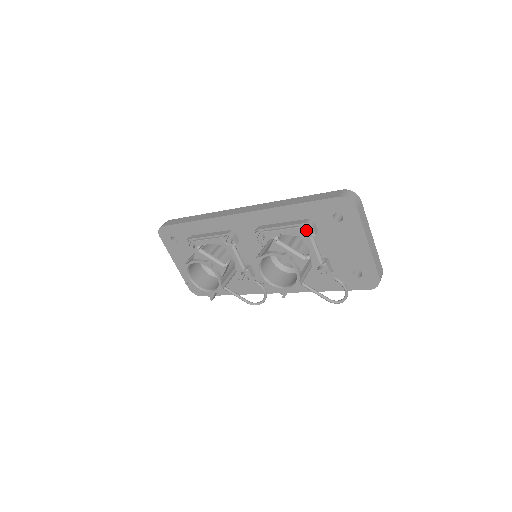
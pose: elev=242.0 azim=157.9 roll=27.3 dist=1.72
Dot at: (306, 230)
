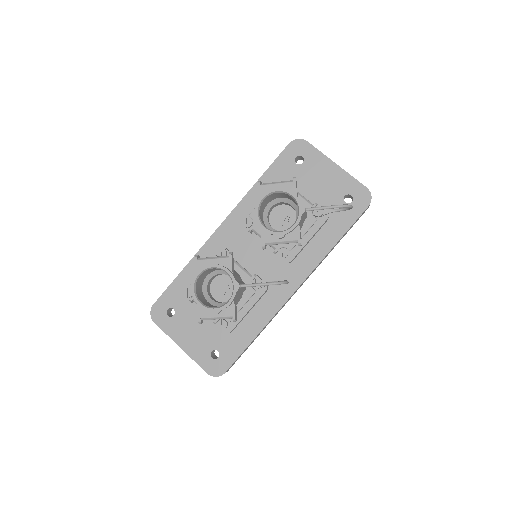
Dot at: occluded
